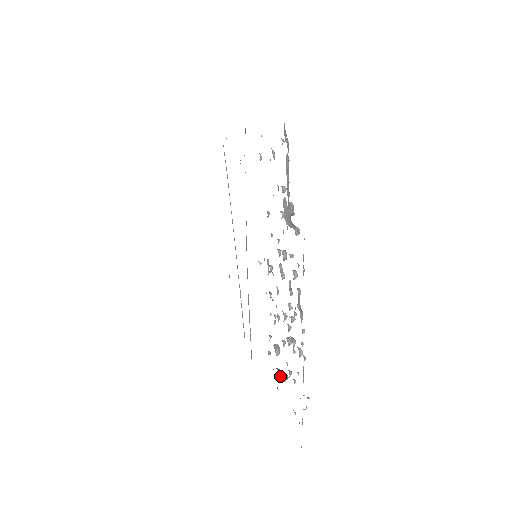
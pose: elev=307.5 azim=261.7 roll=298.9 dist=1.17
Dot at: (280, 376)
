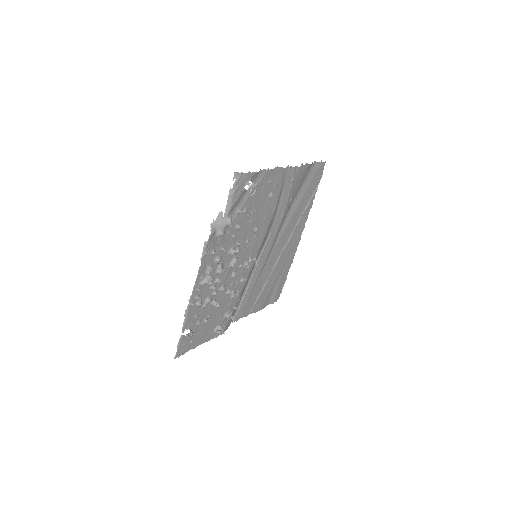
Dot at: (217, 328)
